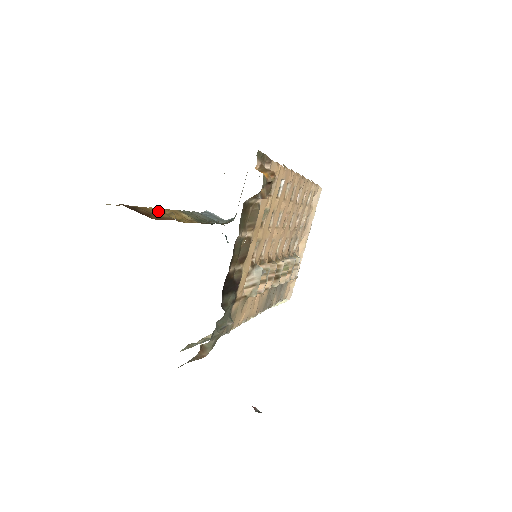
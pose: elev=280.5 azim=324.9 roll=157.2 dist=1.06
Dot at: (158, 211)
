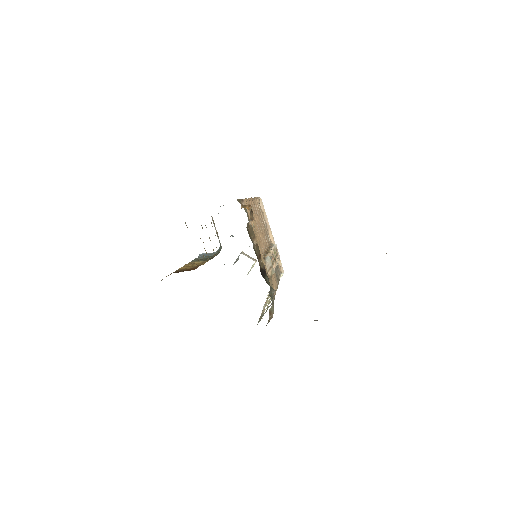
Dot at: (186, 267)
